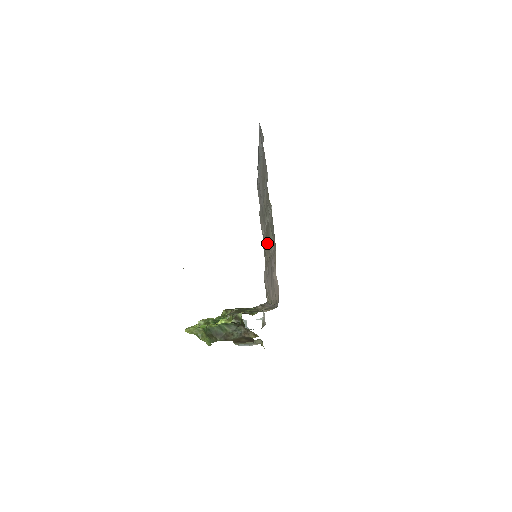
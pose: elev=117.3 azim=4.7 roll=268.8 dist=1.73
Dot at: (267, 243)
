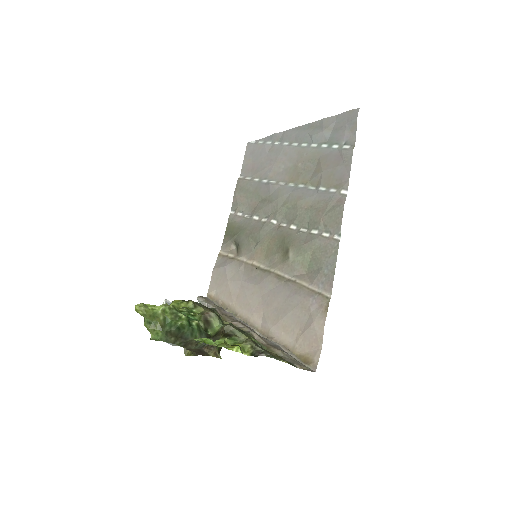
Dot at: (281, 253)
